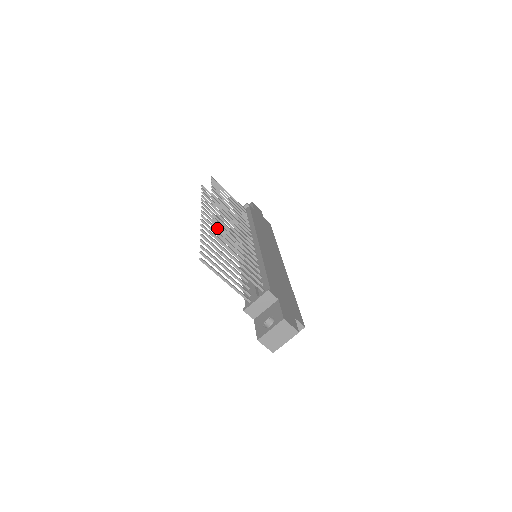
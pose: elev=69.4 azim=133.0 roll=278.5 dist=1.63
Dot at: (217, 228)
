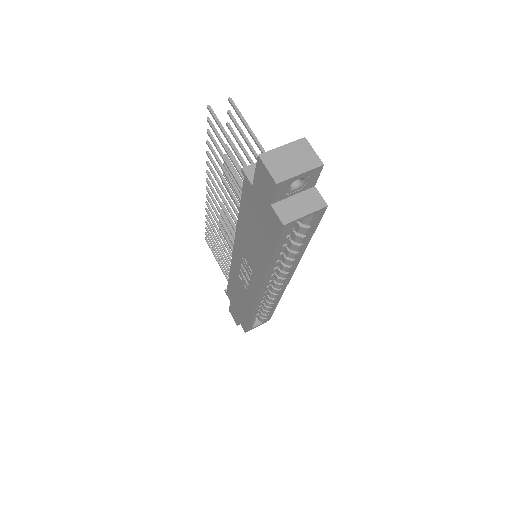
Dot at: (229, 150)
